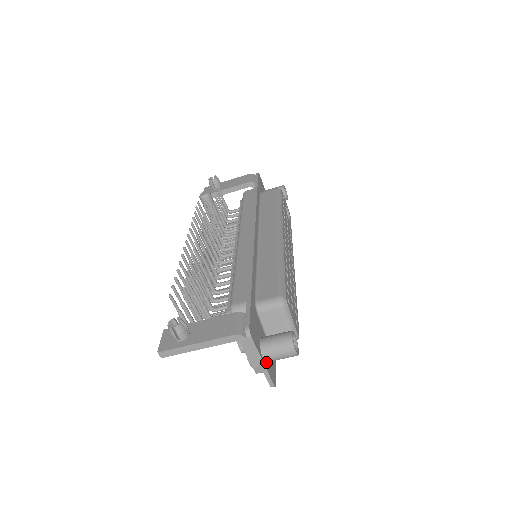
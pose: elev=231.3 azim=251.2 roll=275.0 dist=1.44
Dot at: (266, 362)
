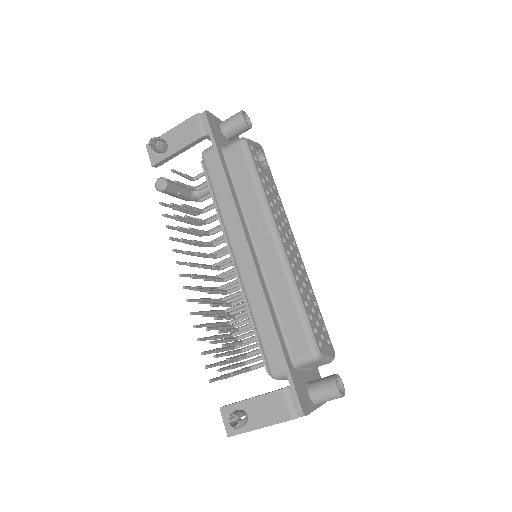
Dot at: occluded
